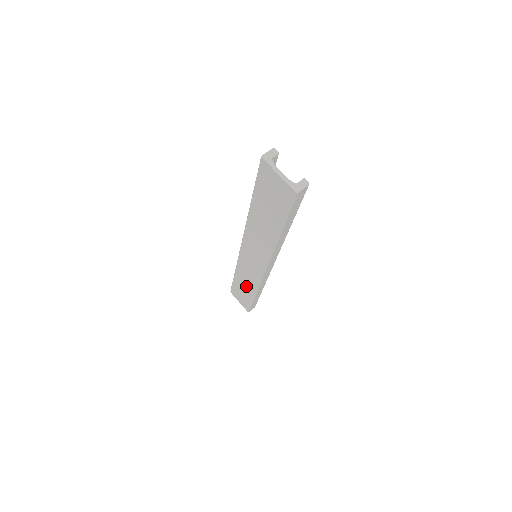
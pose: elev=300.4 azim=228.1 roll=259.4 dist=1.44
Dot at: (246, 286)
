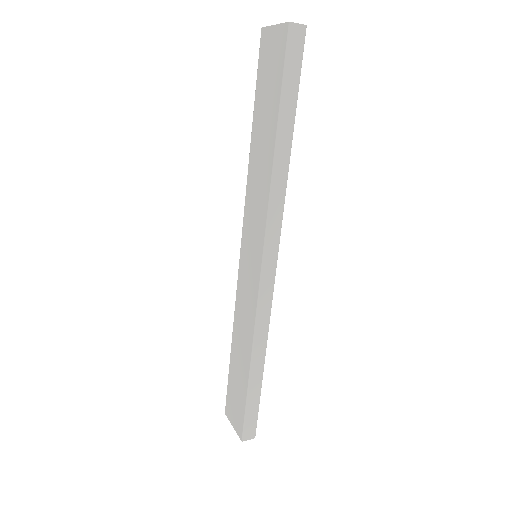
Dot at: (242, 353)
